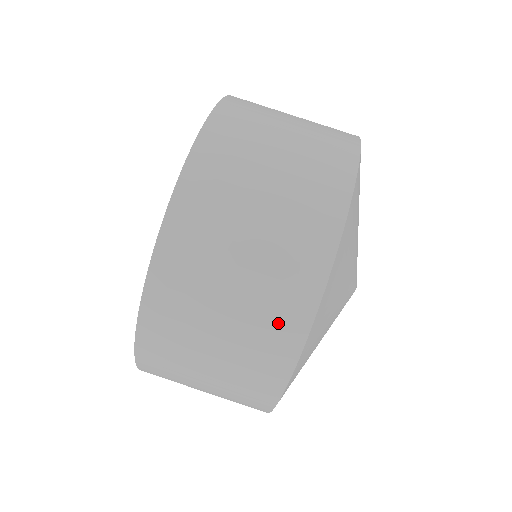
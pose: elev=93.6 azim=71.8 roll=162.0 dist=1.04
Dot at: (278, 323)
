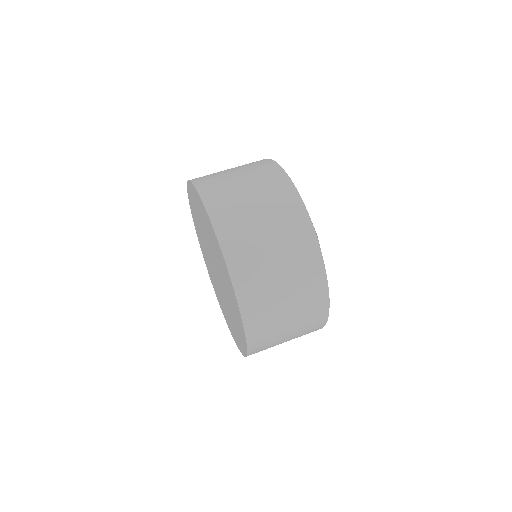
Dot at: (311, 284)
